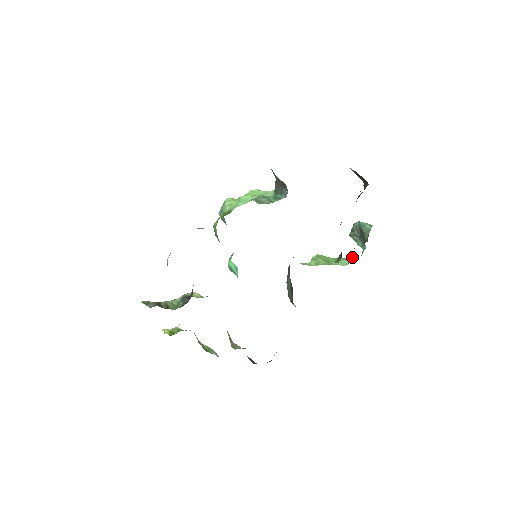
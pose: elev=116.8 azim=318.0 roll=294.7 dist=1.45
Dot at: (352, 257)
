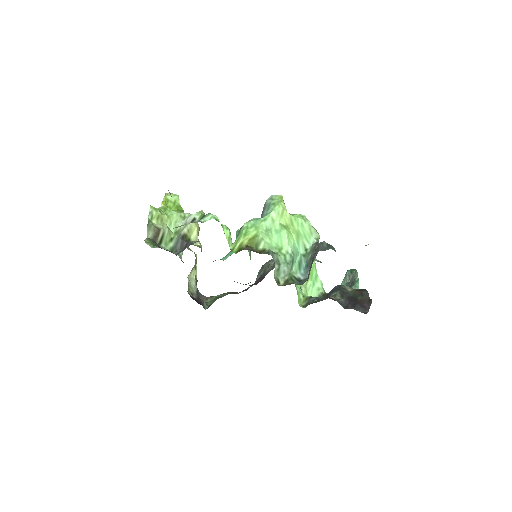
Dot at: occluded
